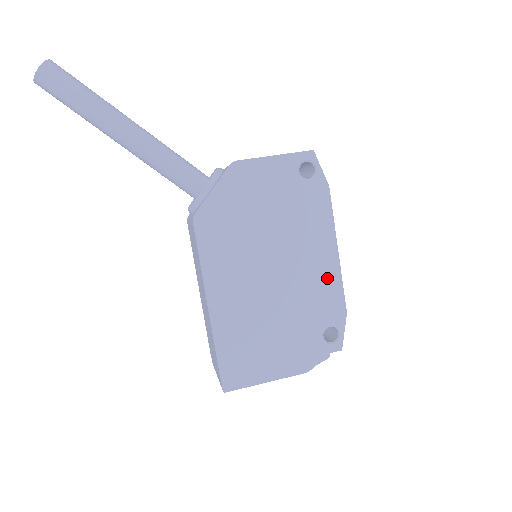
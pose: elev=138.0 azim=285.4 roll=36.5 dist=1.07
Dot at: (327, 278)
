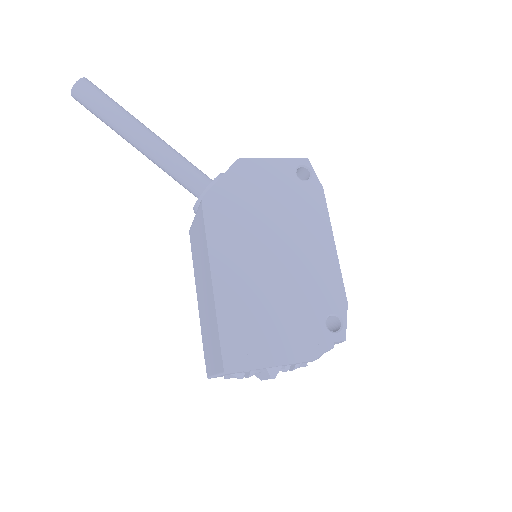
Dot at: (326, 267)
